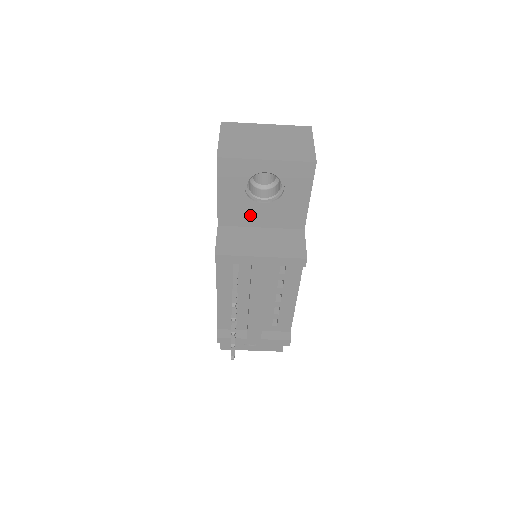
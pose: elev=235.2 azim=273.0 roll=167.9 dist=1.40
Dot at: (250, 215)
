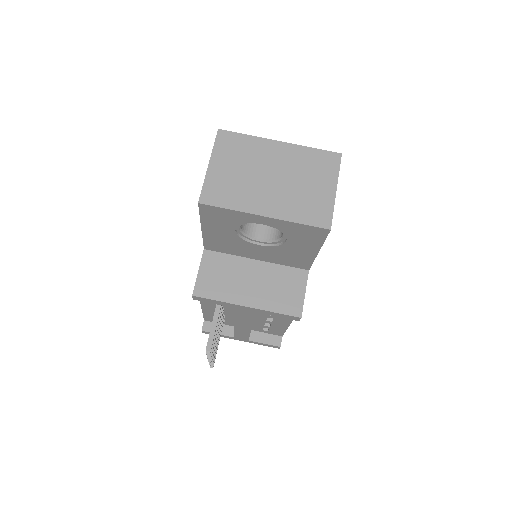
Dot at: (243, 249)
